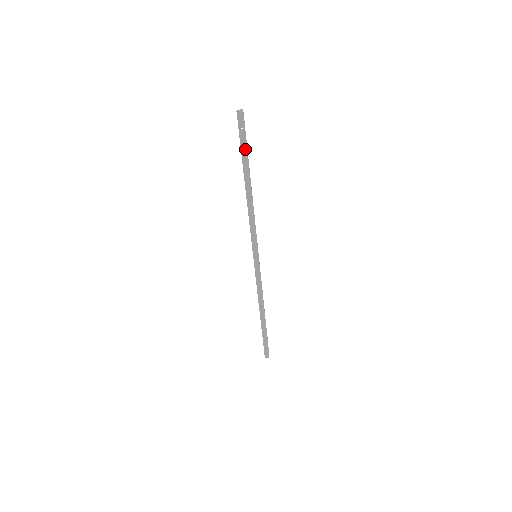
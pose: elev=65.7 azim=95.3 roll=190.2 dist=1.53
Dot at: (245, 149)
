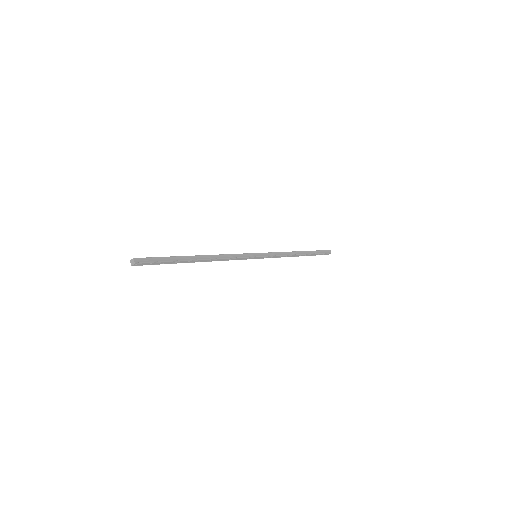
Dot at: (168, 262)
